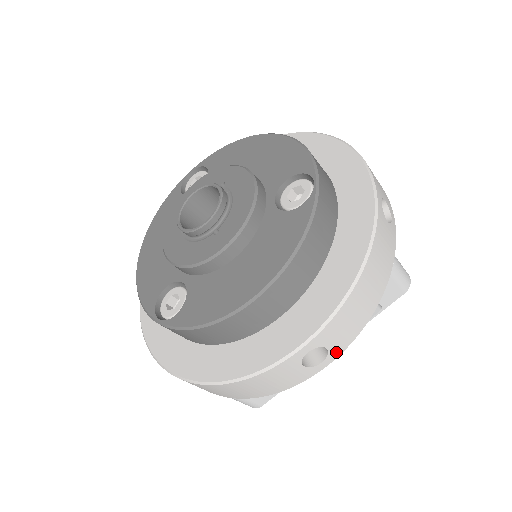
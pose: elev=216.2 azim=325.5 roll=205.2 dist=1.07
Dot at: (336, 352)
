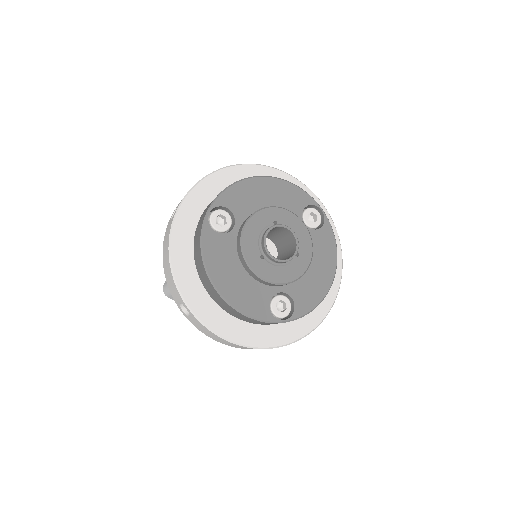
Dot at: occluded
